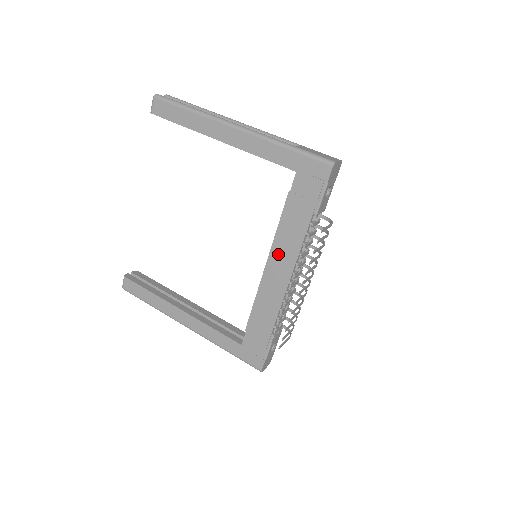
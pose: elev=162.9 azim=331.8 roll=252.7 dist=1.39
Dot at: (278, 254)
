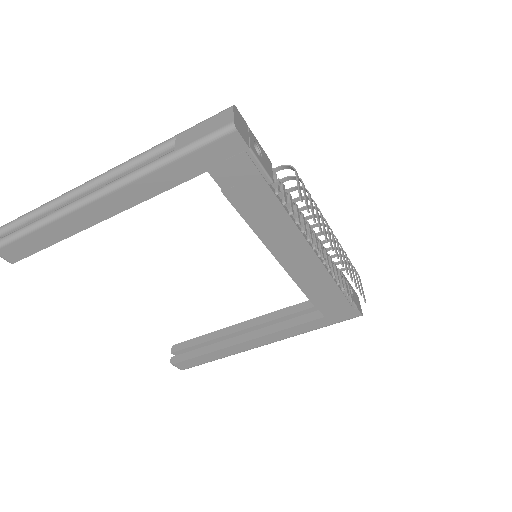
Dot at: (276, 242)
